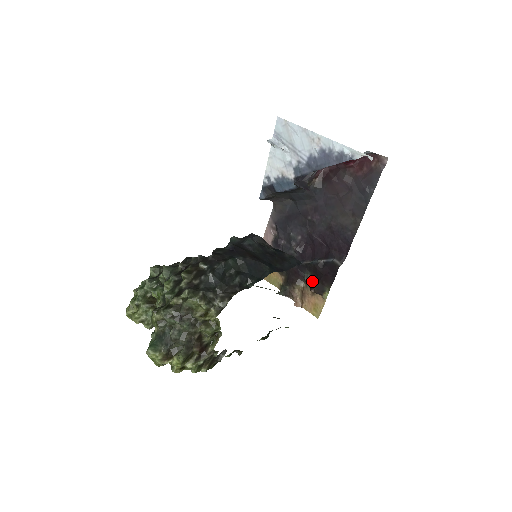
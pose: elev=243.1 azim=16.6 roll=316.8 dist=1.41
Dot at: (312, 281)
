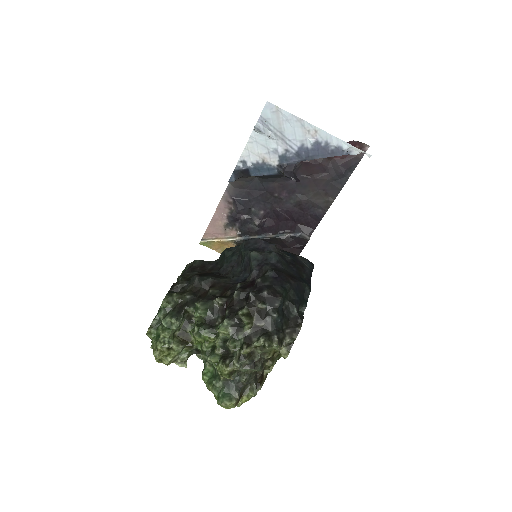
Dot at: occluded
